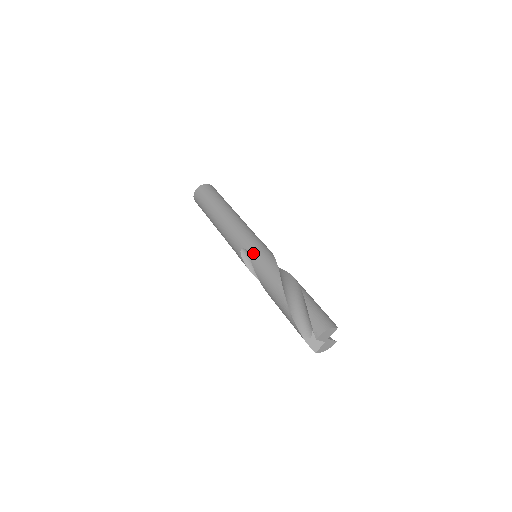
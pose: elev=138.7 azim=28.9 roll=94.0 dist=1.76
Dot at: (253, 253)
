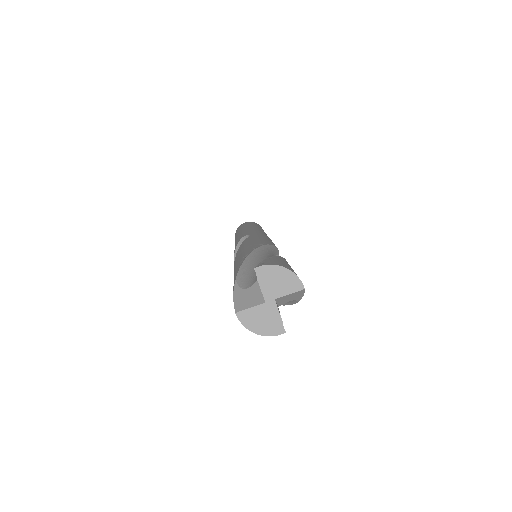
Dot at: (255, 235)
